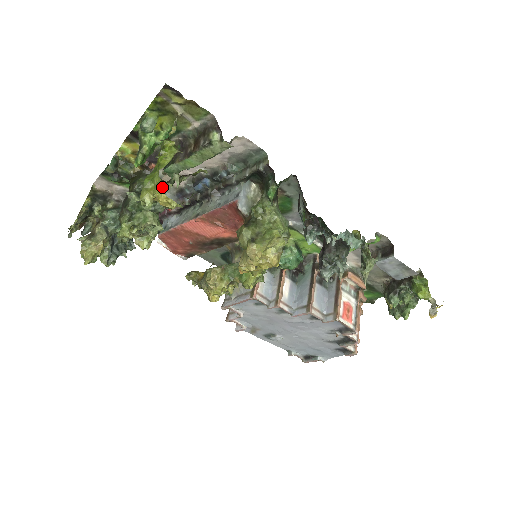
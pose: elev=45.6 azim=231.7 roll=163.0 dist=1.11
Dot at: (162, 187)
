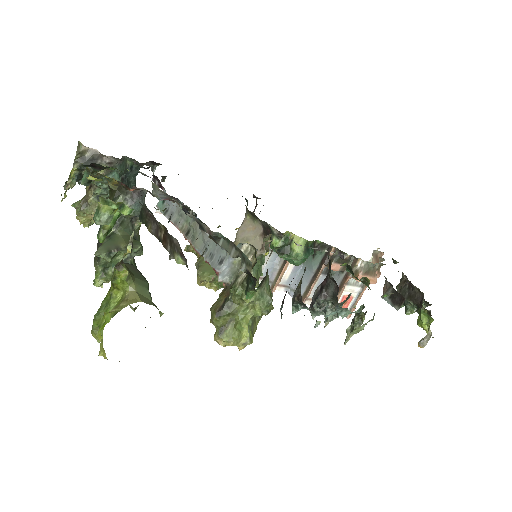
Dot at: (105, 354)
